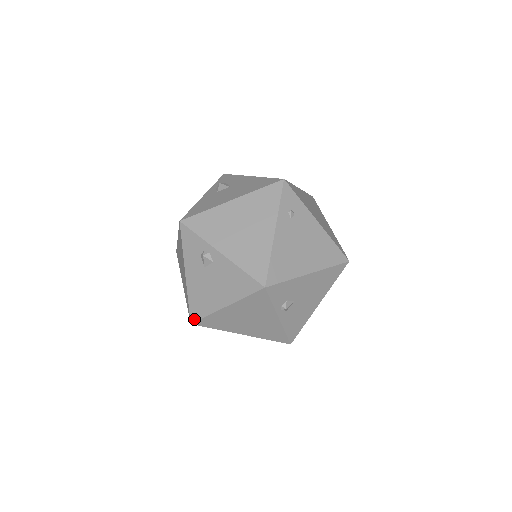
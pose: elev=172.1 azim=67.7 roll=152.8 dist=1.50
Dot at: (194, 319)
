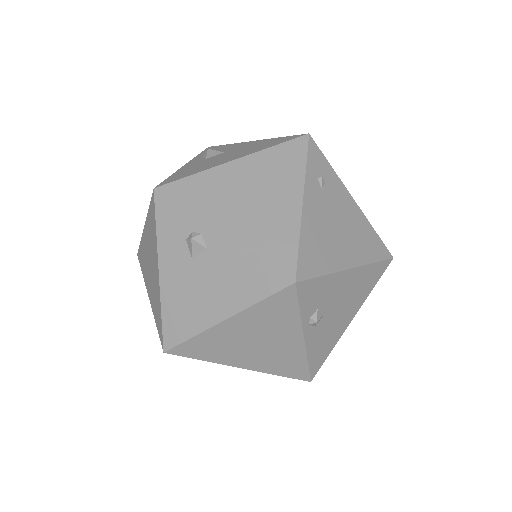
Dot at: (170, 344)
